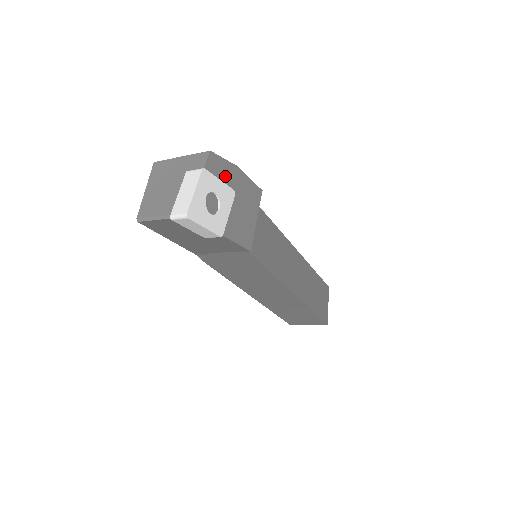
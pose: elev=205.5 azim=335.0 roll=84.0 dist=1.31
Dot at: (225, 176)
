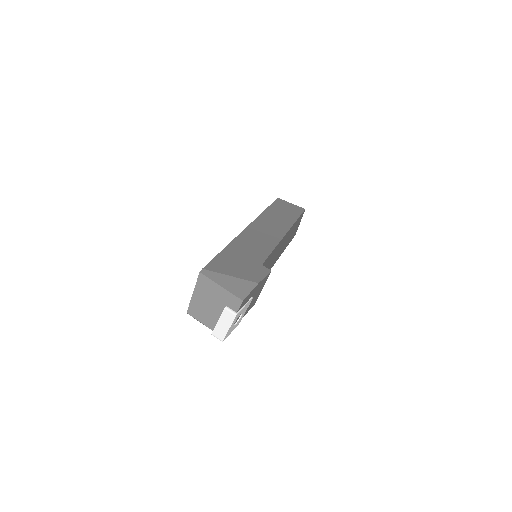
Dot at: (249, 298)
